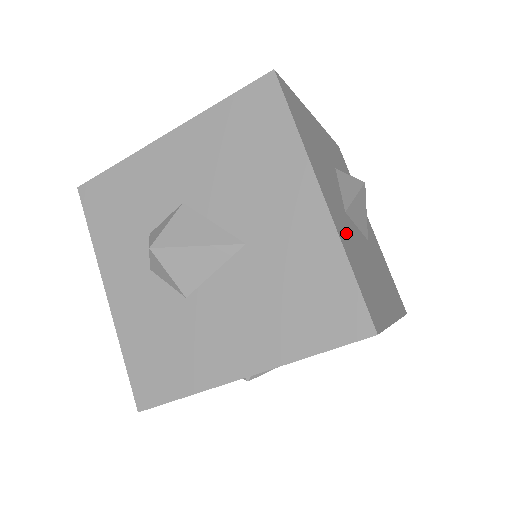
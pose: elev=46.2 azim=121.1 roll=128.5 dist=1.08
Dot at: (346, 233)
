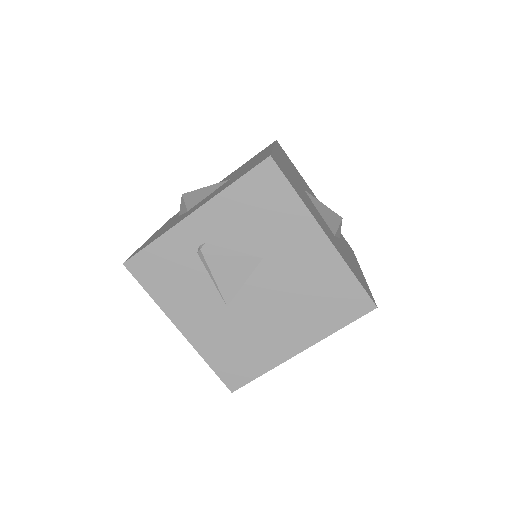
Dot at: (288, 170)
